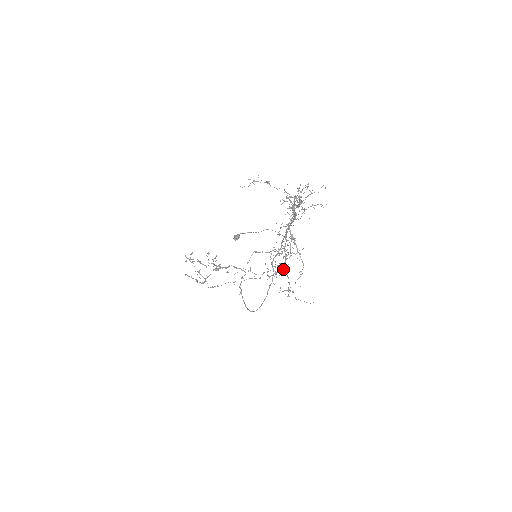
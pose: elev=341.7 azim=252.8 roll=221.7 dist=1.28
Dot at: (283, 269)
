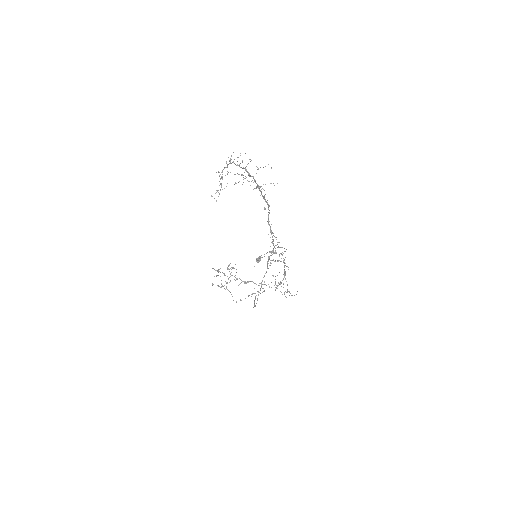
Dot at: occluded
